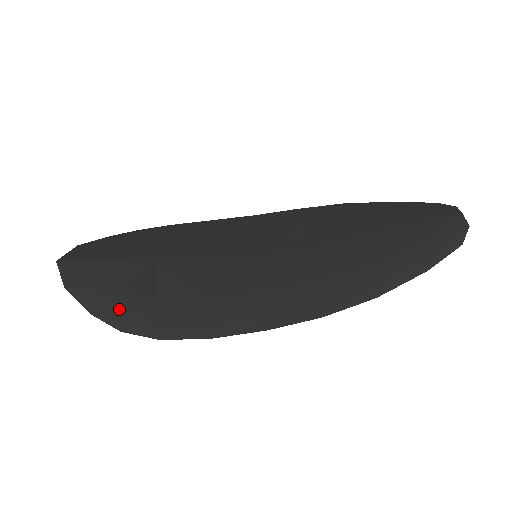
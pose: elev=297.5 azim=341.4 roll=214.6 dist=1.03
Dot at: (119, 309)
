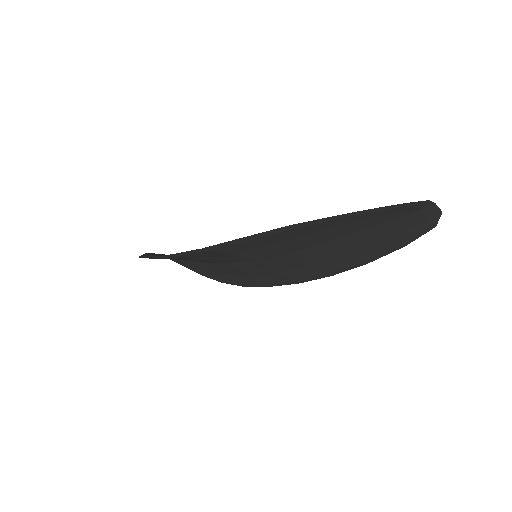
Dot at: occluded
